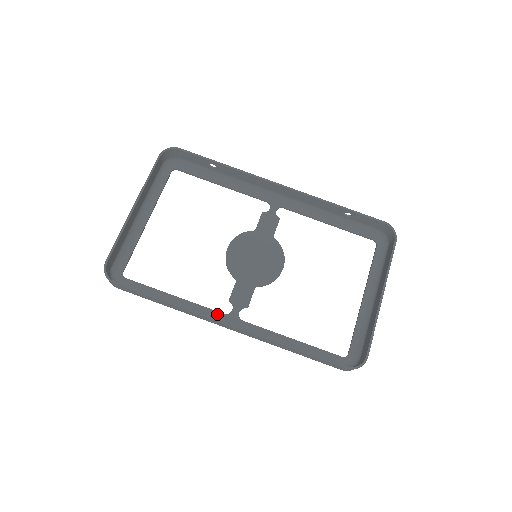
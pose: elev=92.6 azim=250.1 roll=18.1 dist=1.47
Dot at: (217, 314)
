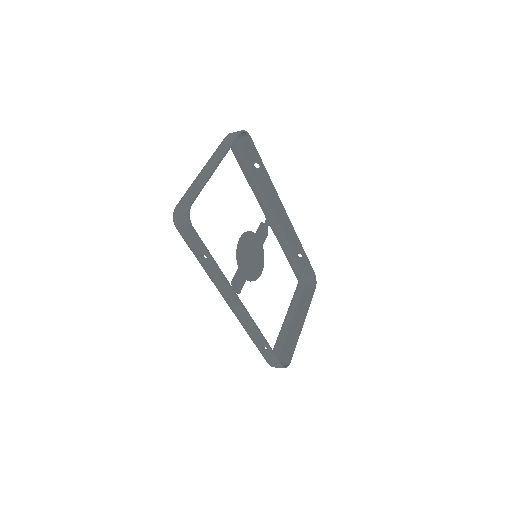
Dot at: occluded
